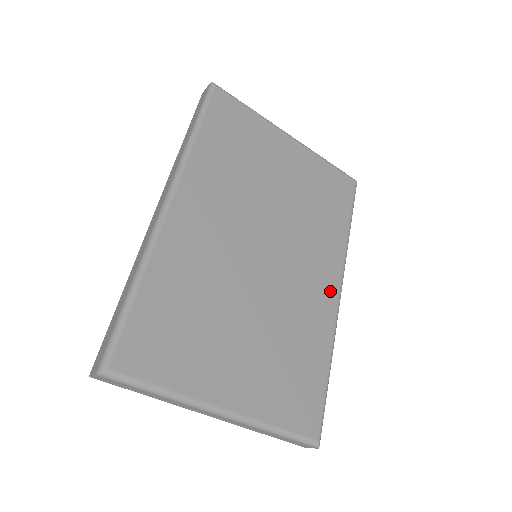
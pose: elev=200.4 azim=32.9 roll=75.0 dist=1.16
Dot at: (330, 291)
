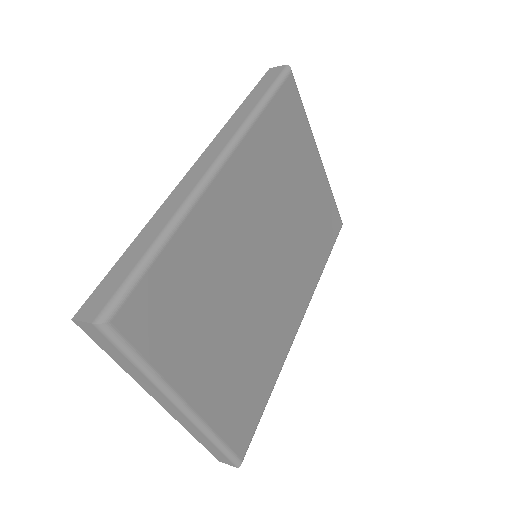
Dot at: (296, 317)
